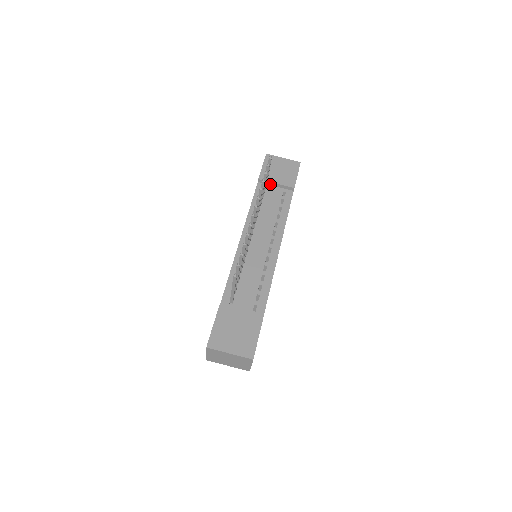
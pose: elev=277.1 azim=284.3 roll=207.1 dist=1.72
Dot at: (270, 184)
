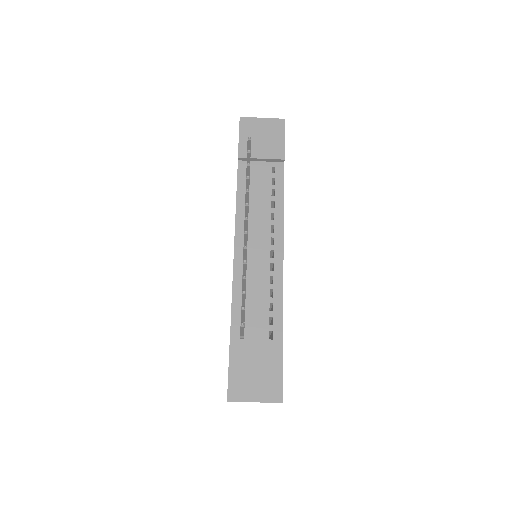
Dot at: (253, 160)
